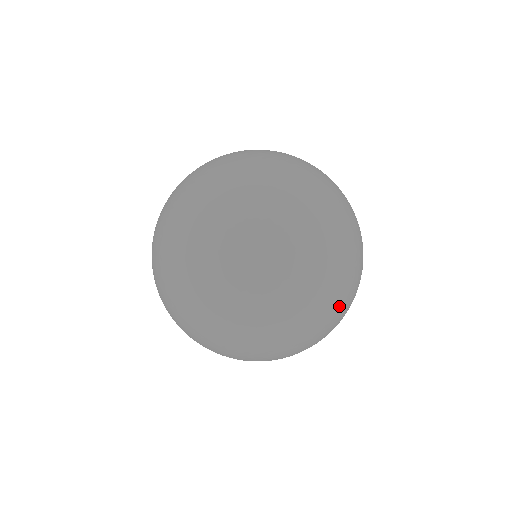
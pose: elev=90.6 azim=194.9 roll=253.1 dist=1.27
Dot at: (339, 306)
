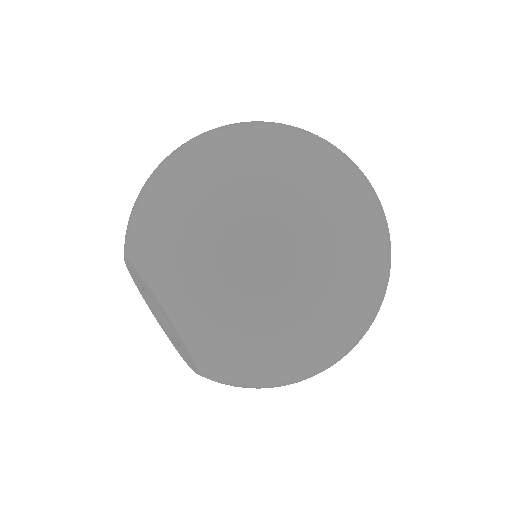
Dot at: occluded
